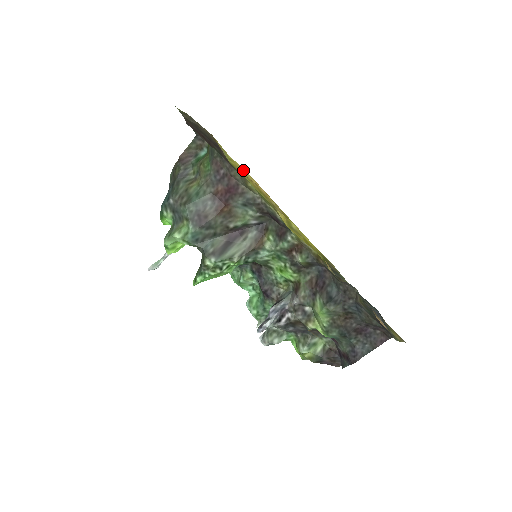
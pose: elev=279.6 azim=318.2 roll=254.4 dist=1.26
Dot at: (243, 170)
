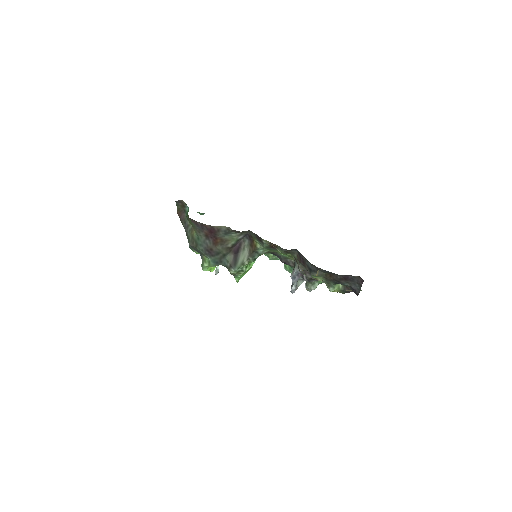
Dot at: occluded
